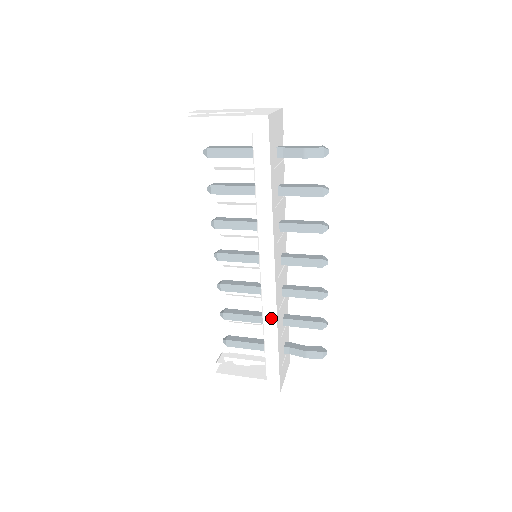
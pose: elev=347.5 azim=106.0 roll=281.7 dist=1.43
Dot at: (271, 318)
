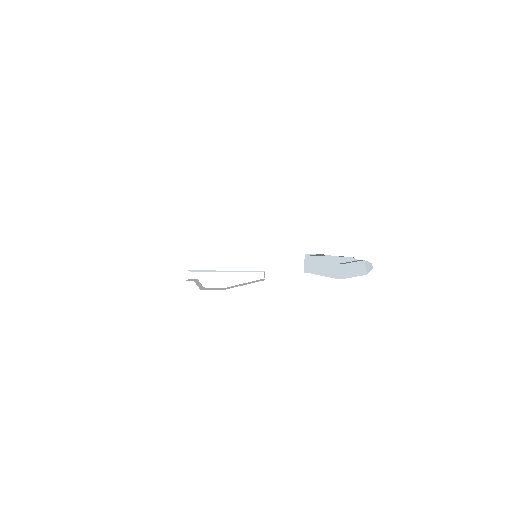
Dot at: occluded
